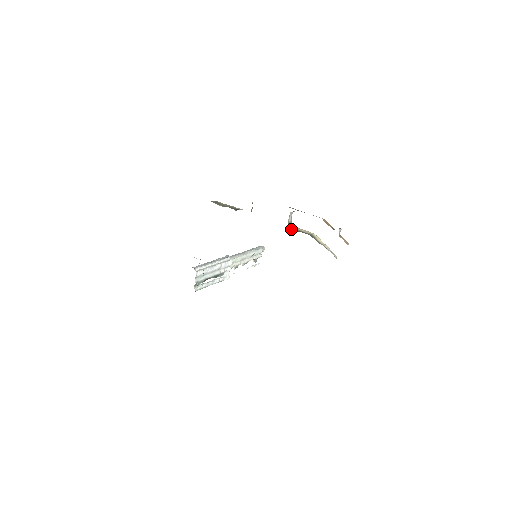
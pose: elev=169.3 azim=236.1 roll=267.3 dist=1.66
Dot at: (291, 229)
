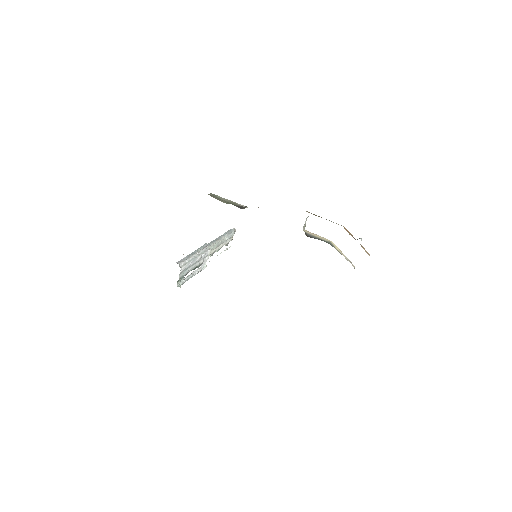
Dot at: (308, 235)
